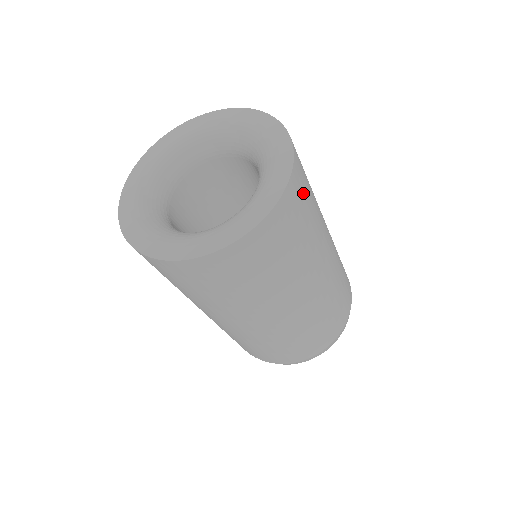
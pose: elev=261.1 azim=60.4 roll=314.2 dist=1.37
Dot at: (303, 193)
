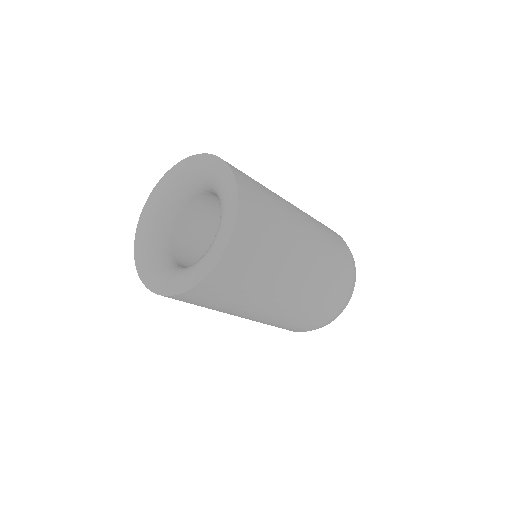
Dot at: (250, 249)
